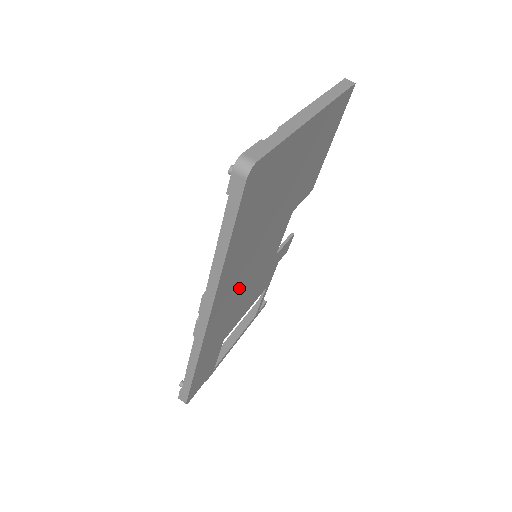
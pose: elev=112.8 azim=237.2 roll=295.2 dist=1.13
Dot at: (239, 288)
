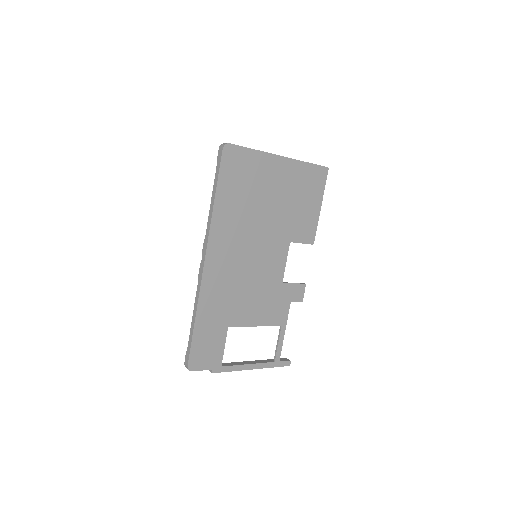
Dot at: (237, 265)
